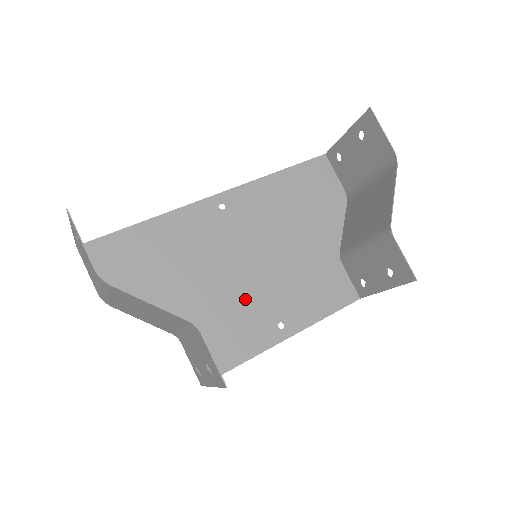
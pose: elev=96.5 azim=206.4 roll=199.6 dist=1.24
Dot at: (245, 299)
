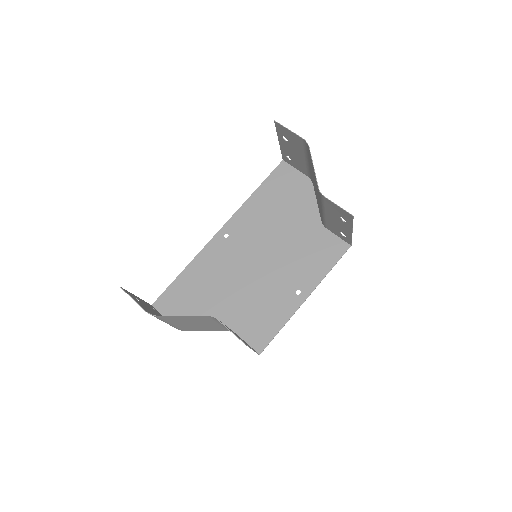
Dot at: (266, 287)
